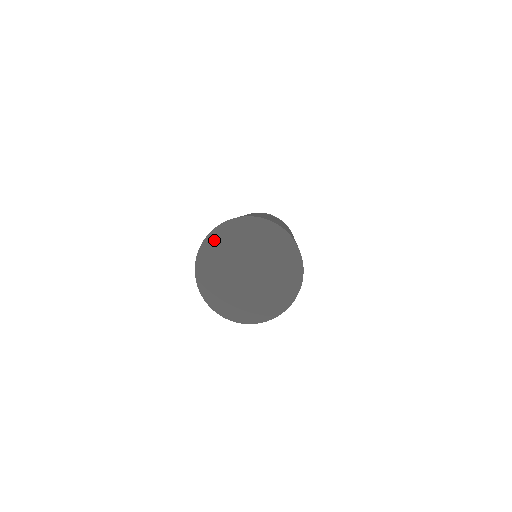
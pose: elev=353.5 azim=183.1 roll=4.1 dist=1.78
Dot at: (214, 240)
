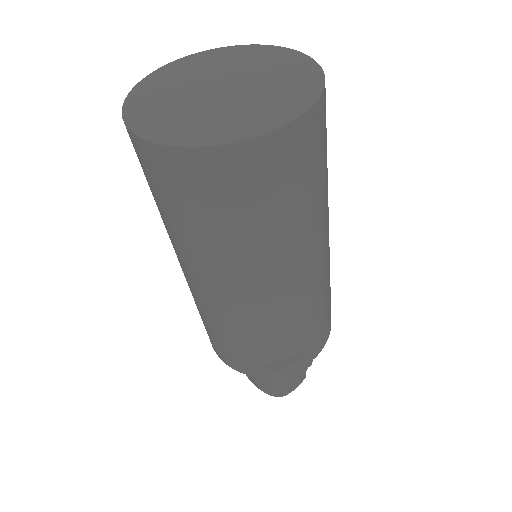
Dot at: (137, 111)
